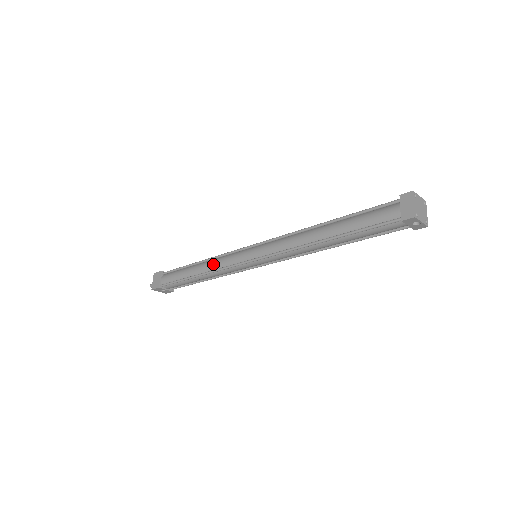
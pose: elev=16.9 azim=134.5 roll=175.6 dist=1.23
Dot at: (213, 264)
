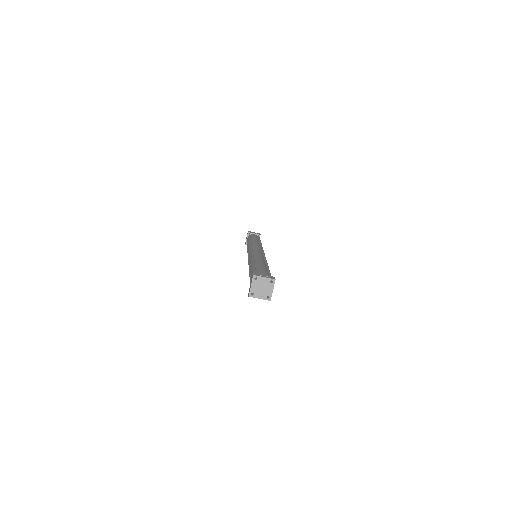
Dot at: (248, 248)
